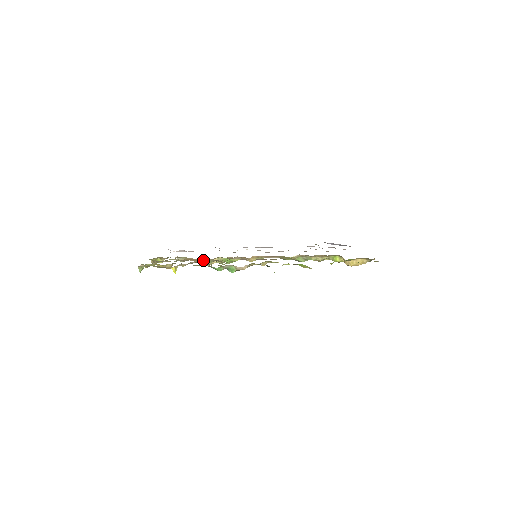
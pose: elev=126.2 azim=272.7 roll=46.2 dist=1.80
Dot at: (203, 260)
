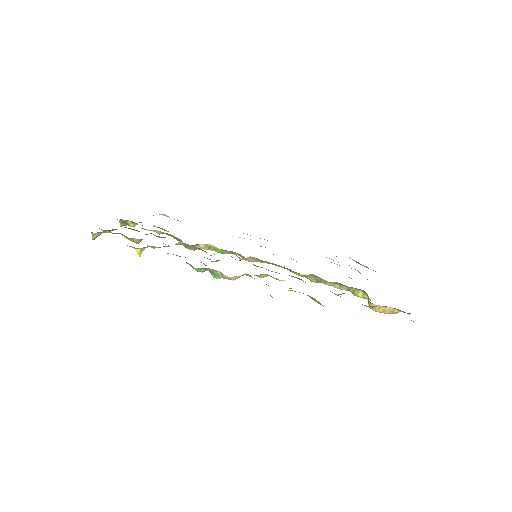
Dot at: (184, 244)
